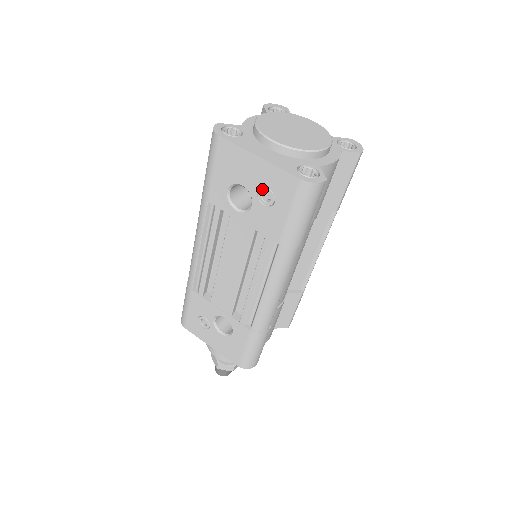
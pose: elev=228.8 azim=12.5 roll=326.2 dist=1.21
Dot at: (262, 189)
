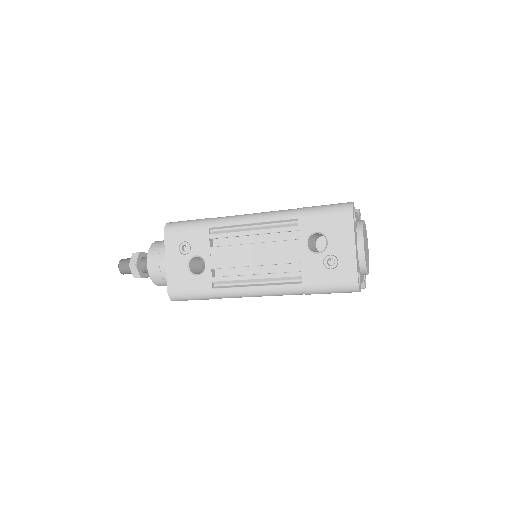
Dot at: (335, 257)
